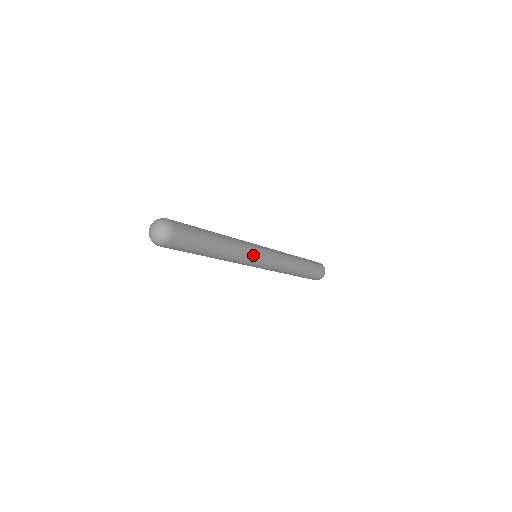
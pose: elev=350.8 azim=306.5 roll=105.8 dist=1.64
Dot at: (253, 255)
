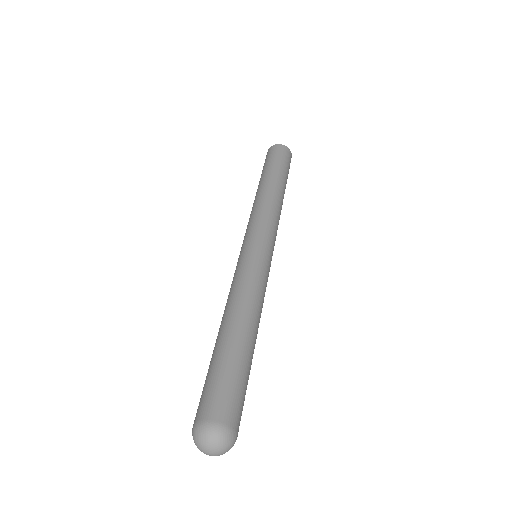
Dot at: (267, 278)
